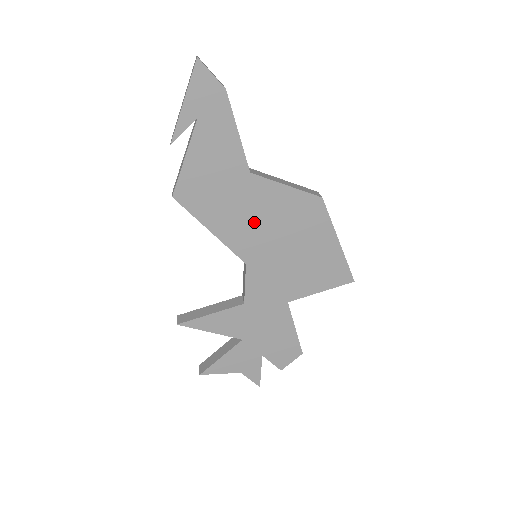
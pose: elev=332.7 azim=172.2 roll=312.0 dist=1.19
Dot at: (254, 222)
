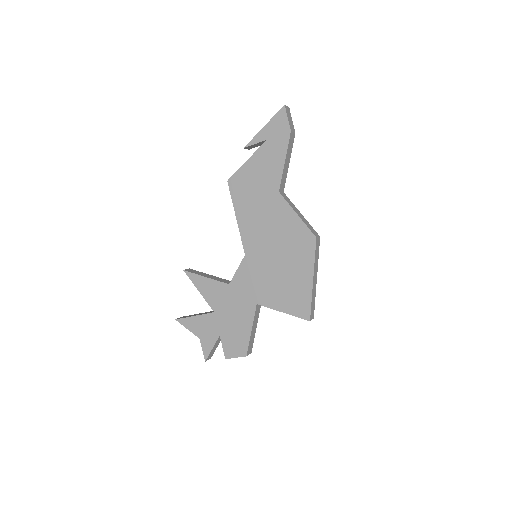
Dot at: (265, 227)
